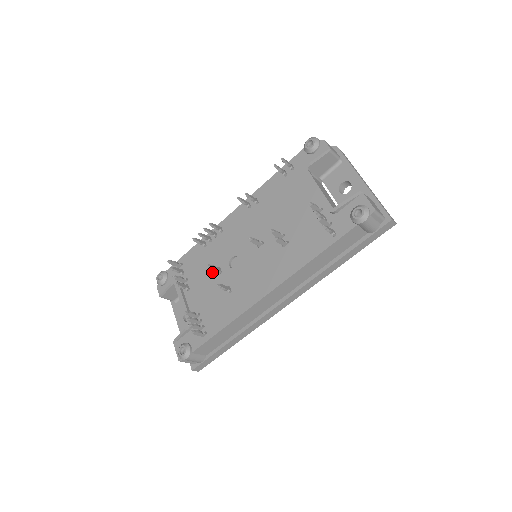
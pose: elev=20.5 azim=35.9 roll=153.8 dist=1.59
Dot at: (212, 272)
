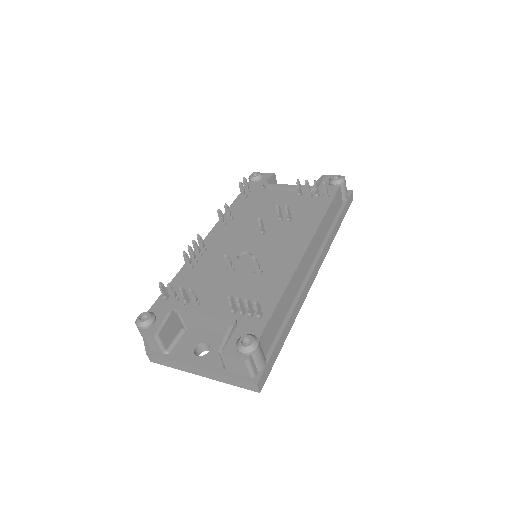
Dot at: (222, 275)
